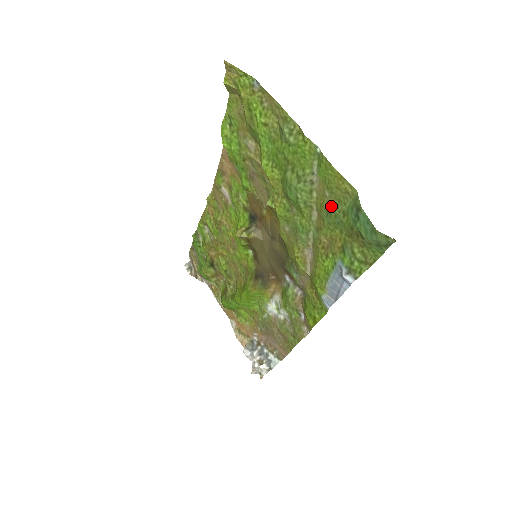
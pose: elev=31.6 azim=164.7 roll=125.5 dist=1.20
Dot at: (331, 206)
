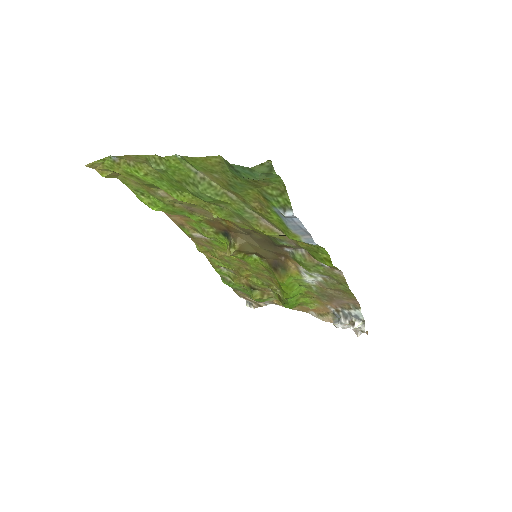
Dot at: (226, 181)
